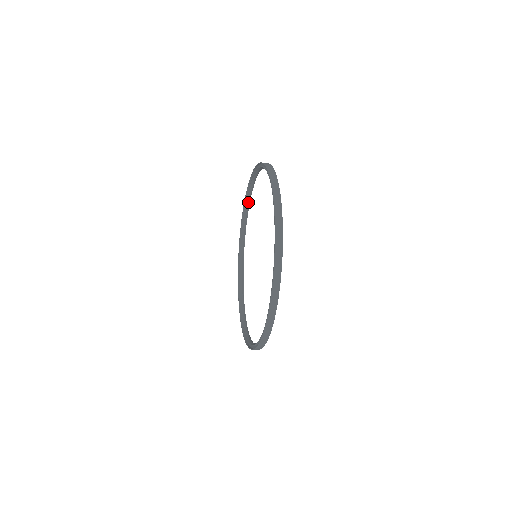
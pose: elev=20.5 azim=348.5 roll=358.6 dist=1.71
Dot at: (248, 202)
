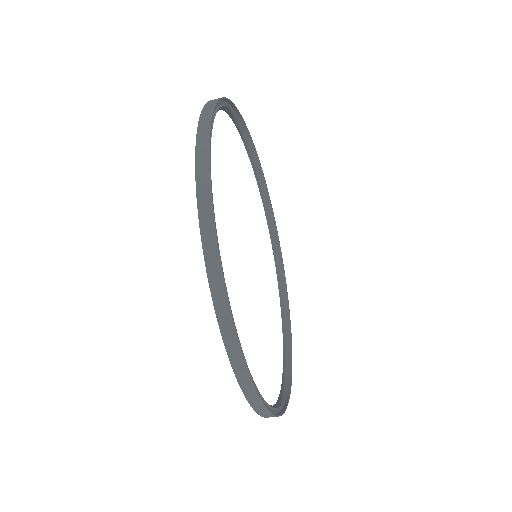
Dot at: (241, 131)
